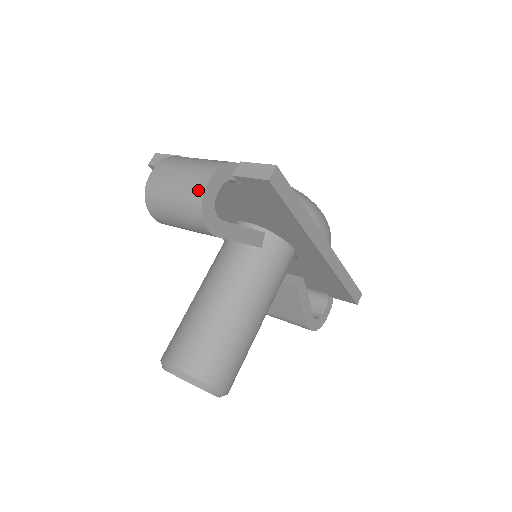
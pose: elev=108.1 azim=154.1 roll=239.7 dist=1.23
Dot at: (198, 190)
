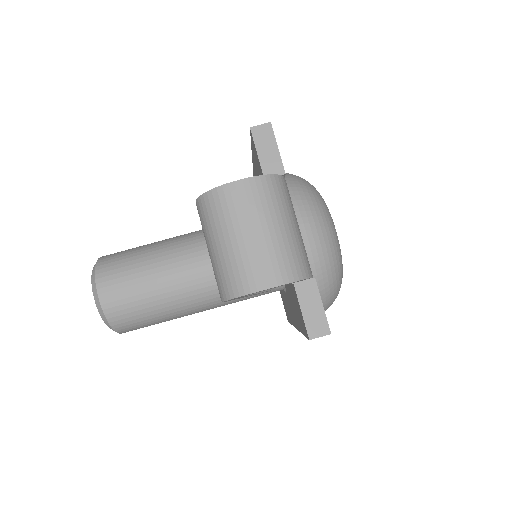
Dot at: (248, 283)
